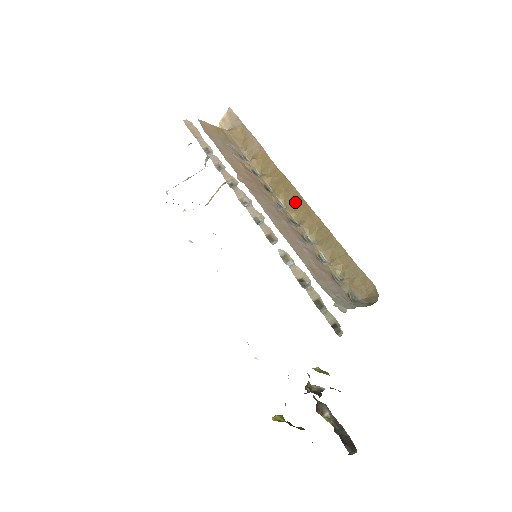
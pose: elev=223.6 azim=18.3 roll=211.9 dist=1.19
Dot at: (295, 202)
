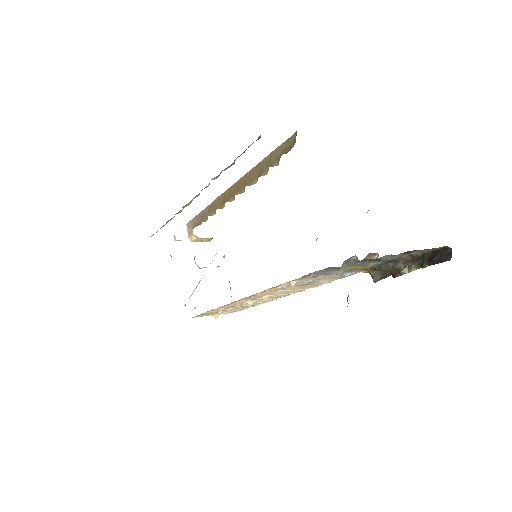
Dot at: (236, 189)
